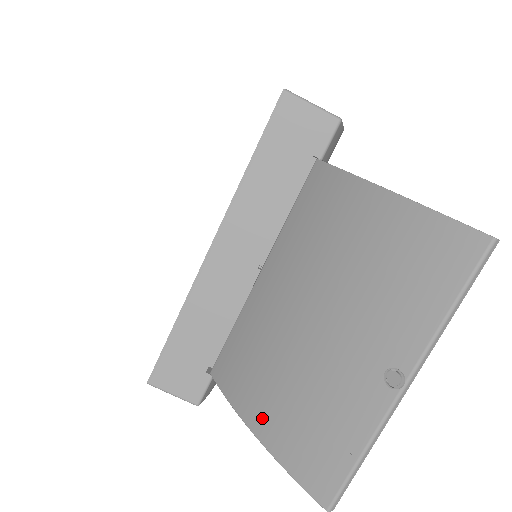
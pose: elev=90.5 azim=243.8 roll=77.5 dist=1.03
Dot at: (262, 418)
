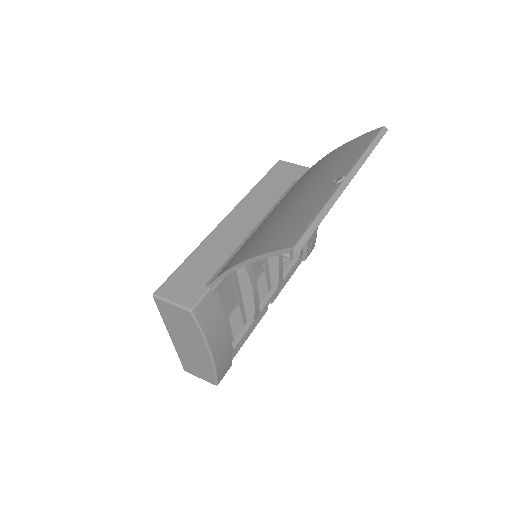
Dot at: (248, 253)
